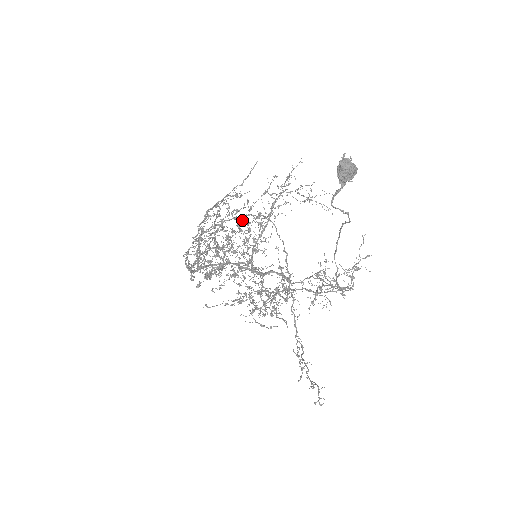
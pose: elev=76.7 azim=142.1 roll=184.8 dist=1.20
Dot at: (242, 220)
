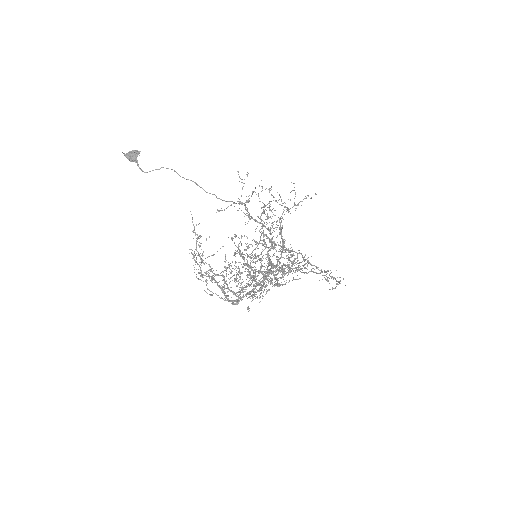
Dot at: (240, 250)
